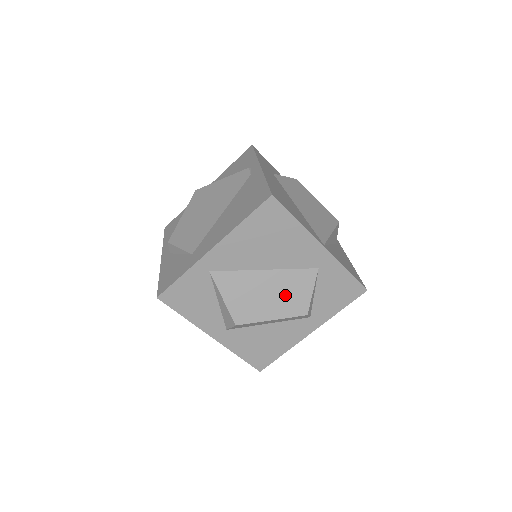
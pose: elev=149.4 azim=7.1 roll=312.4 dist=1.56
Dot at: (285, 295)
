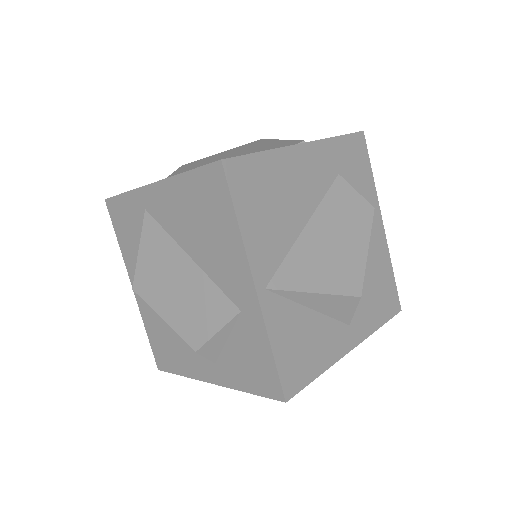
Dot at: (190, 305)
